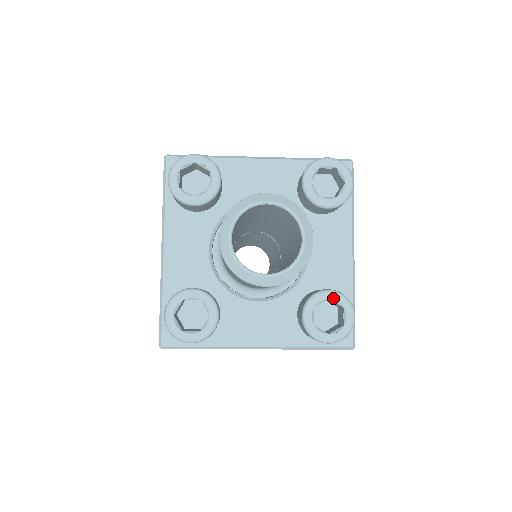
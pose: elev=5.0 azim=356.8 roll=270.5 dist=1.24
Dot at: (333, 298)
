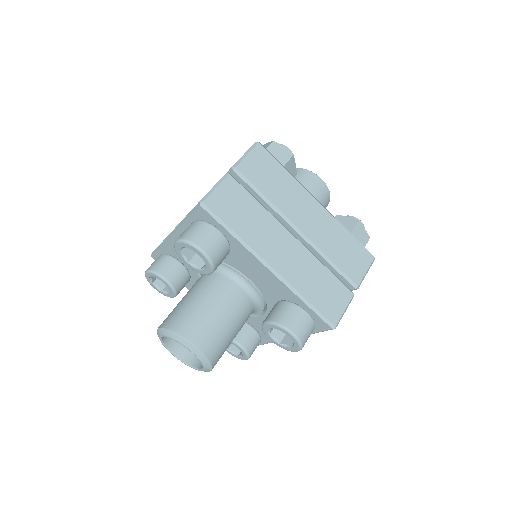
Dot at: (271, 327)
